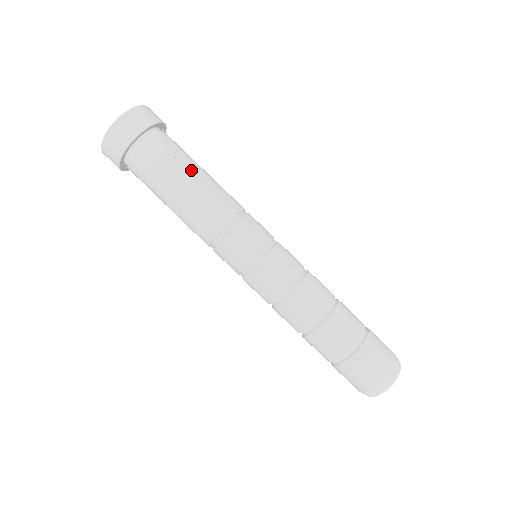
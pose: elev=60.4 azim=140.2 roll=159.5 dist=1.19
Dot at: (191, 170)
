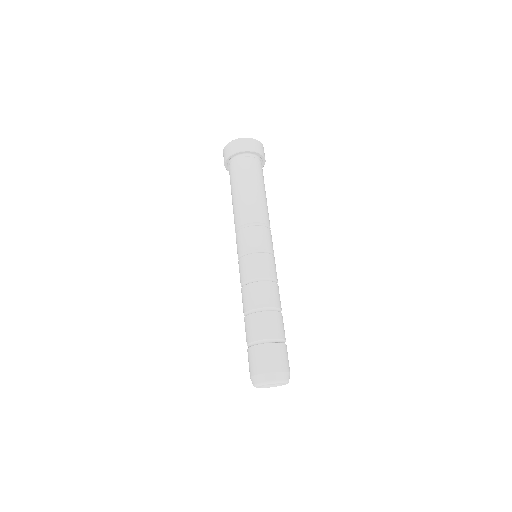
Dot at: (262, 187)
